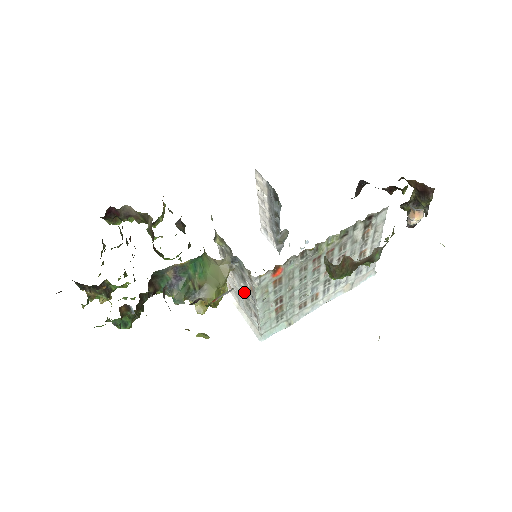
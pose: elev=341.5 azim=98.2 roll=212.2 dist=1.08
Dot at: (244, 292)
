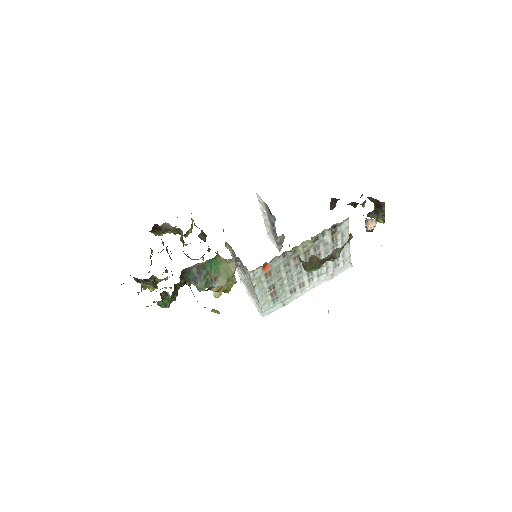
Dot at: (248, 282)
